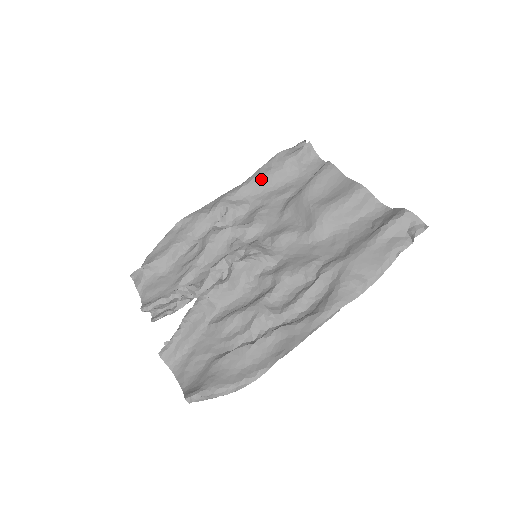
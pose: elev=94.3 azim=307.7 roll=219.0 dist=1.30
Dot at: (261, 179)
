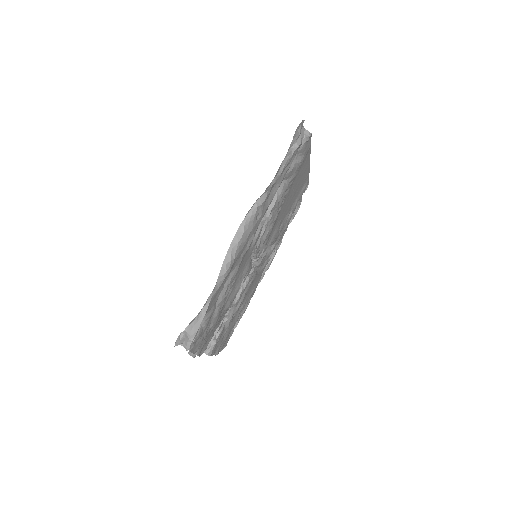
Dot at: occluded
